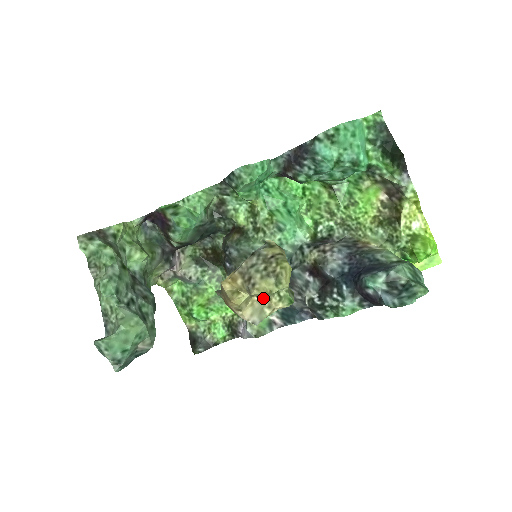
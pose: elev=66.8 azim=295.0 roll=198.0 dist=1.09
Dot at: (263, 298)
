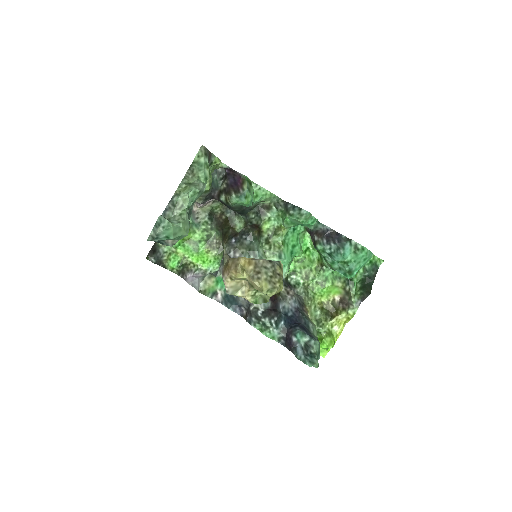
Dot at: (246, 285)
